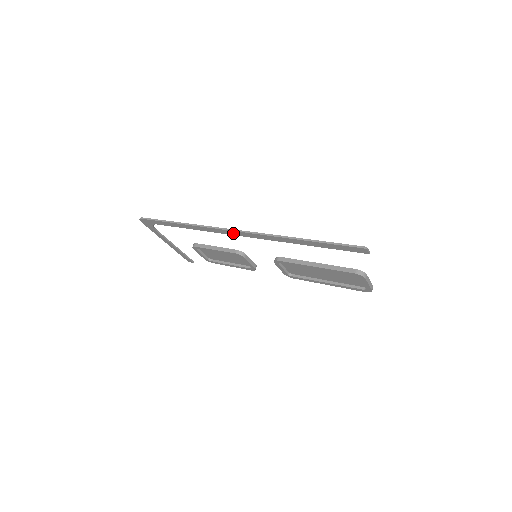
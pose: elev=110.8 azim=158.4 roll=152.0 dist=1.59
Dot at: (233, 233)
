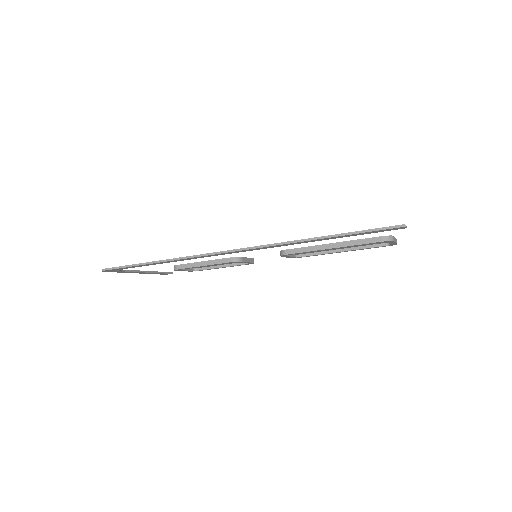
Dot at: (230, 253)
